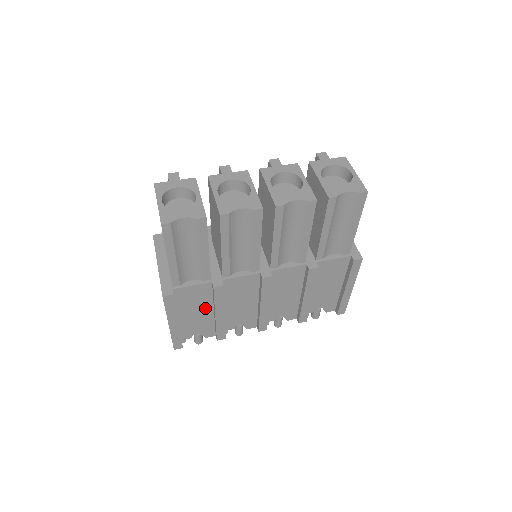
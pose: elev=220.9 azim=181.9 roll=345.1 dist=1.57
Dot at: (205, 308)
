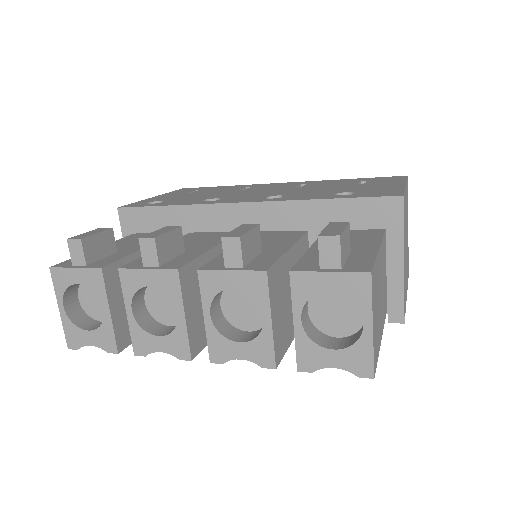
Dot at: occluded
